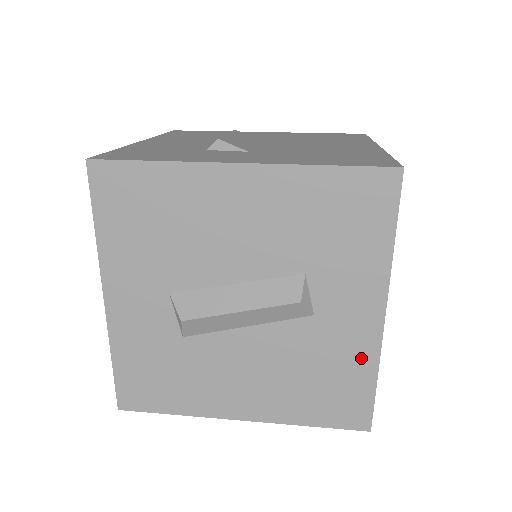
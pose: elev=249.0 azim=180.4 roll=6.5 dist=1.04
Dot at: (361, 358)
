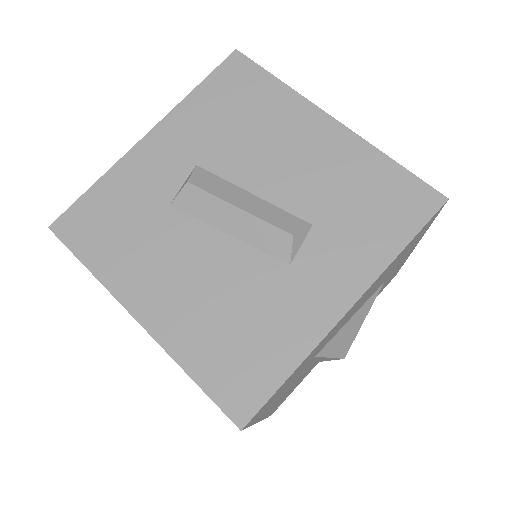
Dot at: (297, 336)
